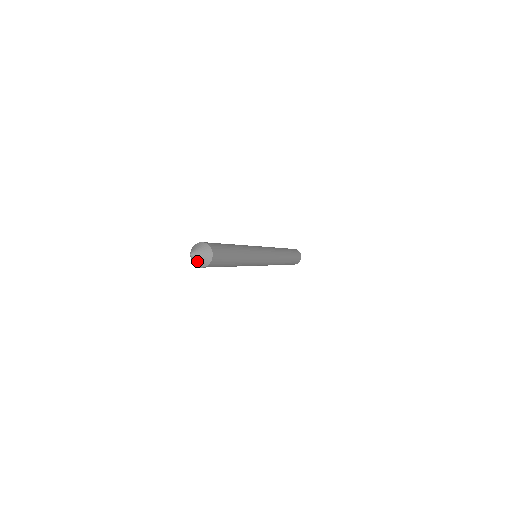
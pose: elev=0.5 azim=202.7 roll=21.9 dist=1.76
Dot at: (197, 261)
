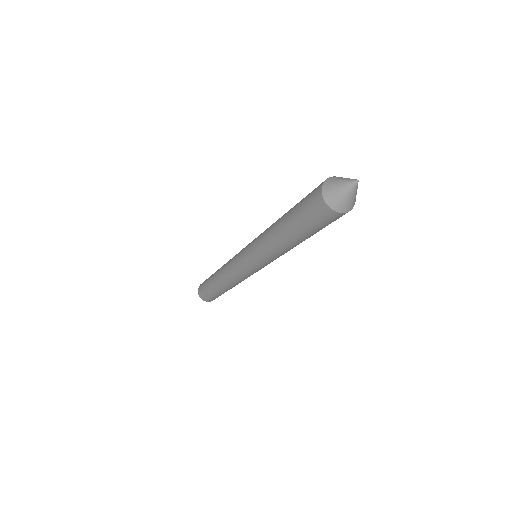
Dot at: (354, 196)
